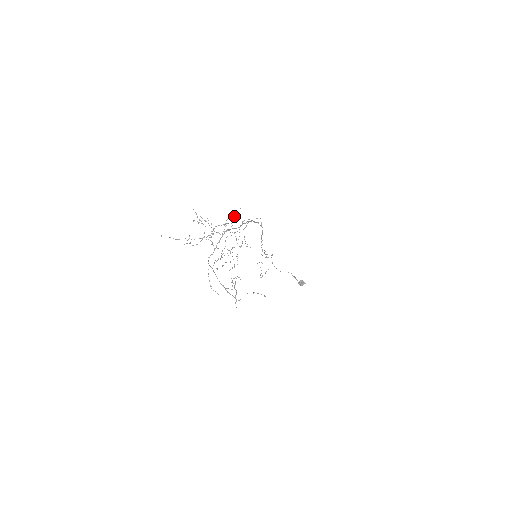
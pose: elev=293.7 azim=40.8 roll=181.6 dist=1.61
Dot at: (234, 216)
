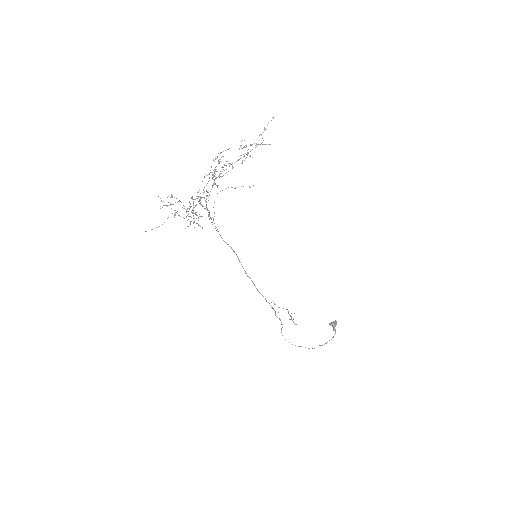
Dot at: occluded
